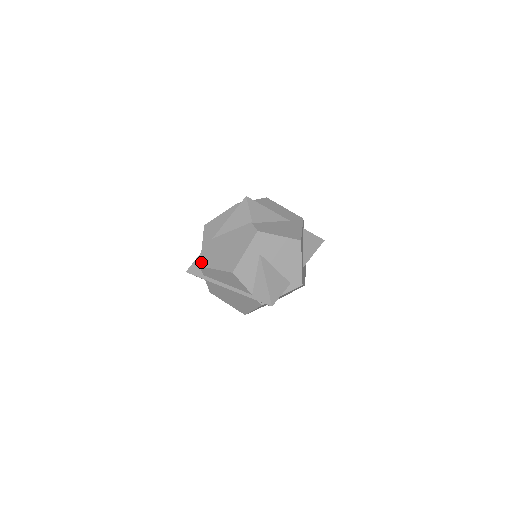
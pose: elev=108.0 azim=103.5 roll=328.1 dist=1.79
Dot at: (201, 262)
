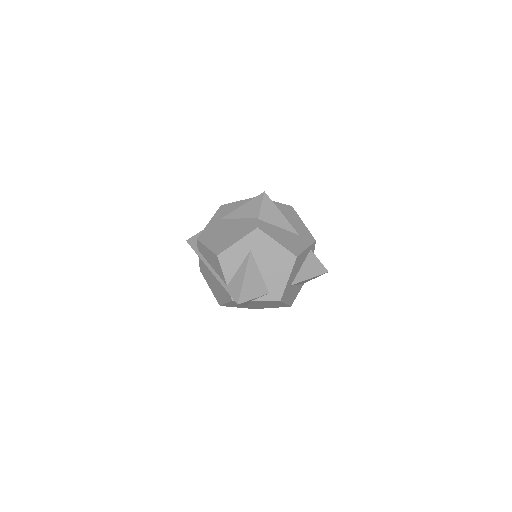
Dot at: (200, 236)
